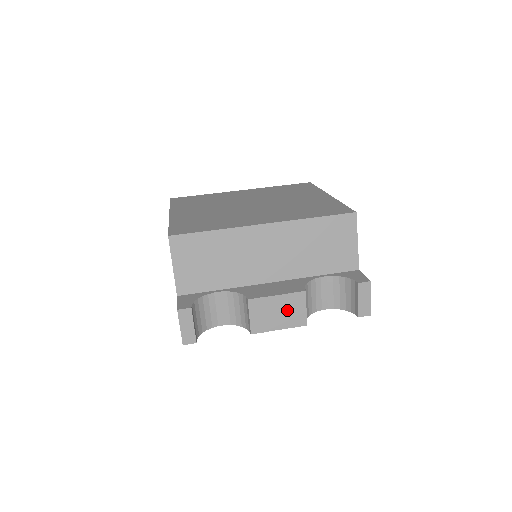
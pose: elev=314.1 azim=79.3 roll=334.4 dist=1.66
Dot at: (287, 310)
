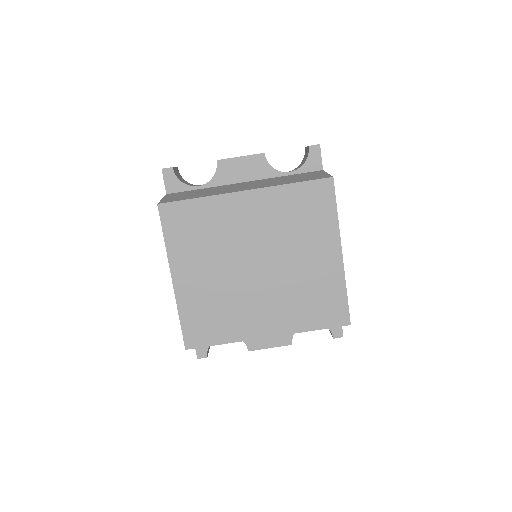
Dot at: occluded
